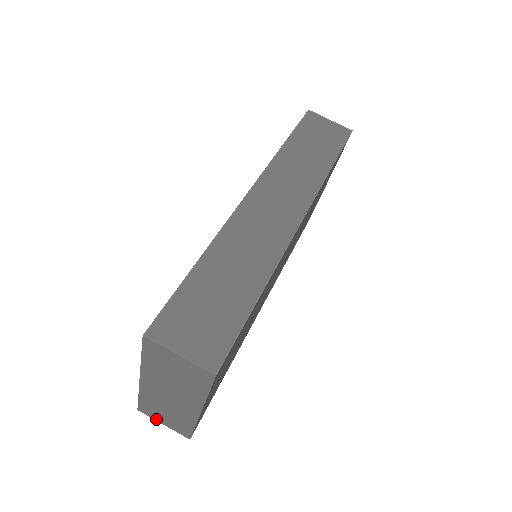
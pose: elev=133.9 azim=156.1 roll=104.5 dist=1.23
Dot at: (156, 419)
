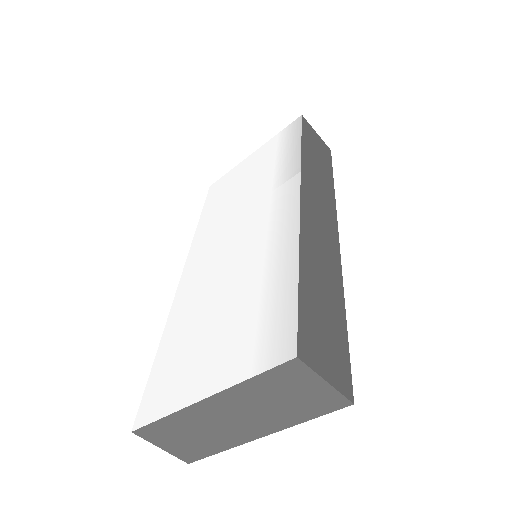
Dot at: (155, 442)
